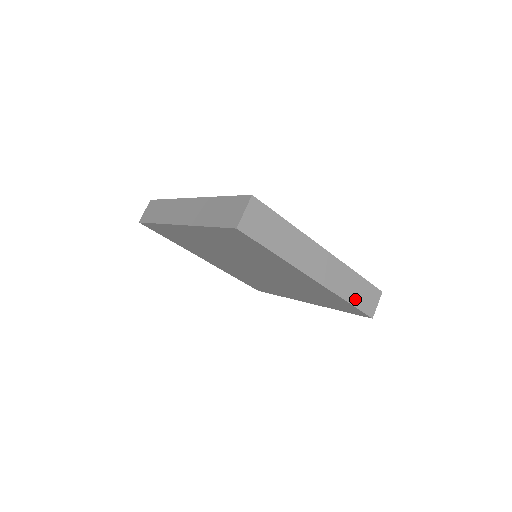
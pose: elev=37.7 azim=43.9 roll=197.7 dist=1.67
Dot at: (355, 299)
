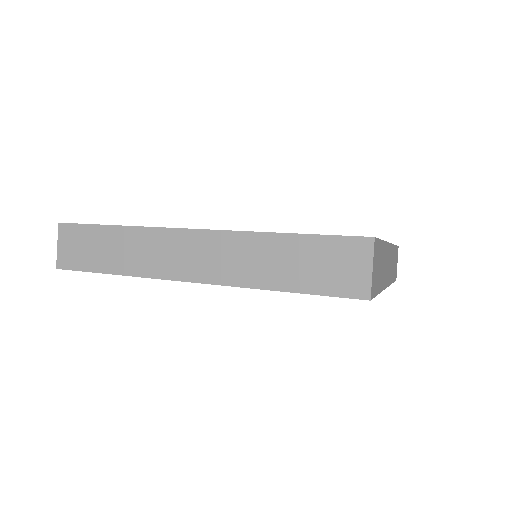
Dot at: (394, 274)
